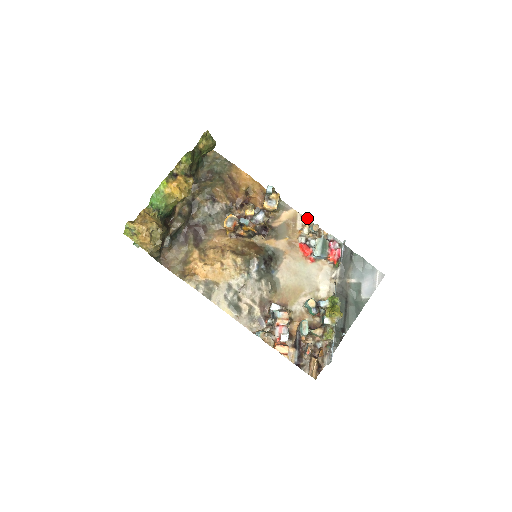
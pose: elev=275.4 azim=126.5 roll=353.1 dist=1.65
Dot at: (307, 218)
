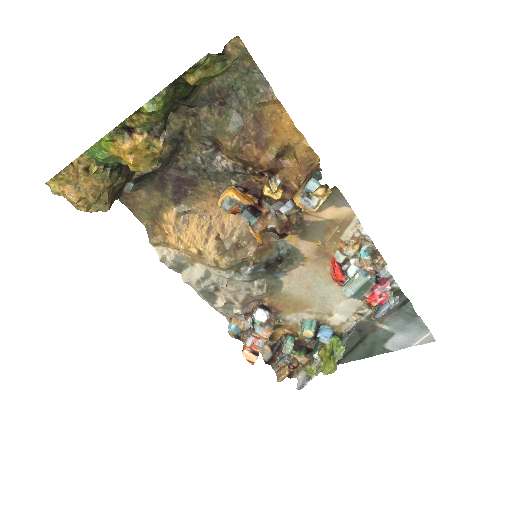
Dot at: occluded
